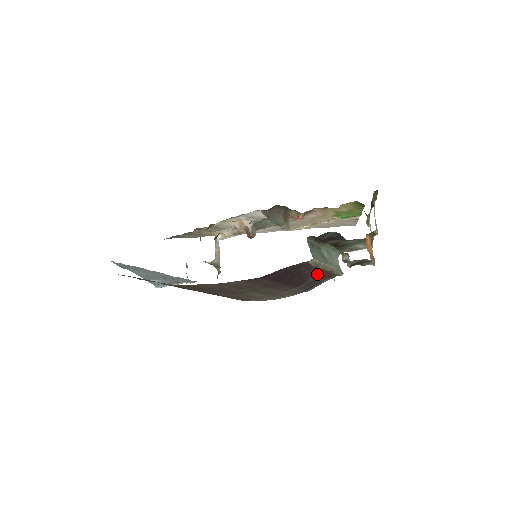
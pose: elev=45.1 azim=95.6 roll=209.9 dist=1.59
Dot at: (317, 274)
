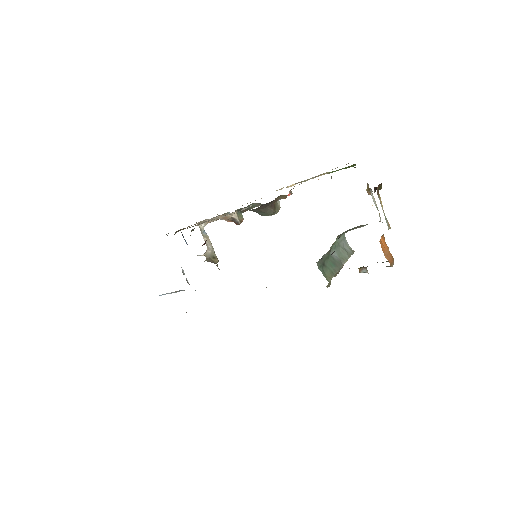
Dot at: occluded
